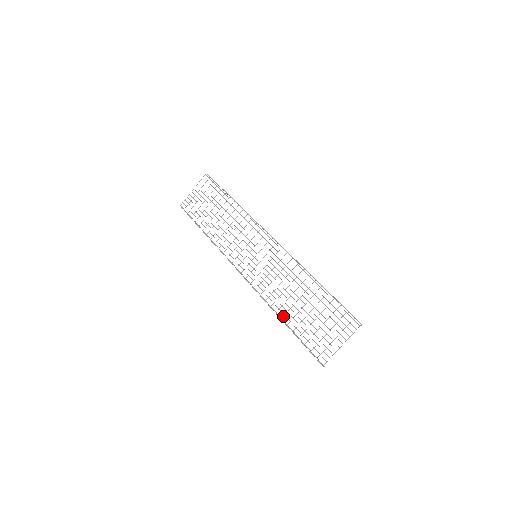
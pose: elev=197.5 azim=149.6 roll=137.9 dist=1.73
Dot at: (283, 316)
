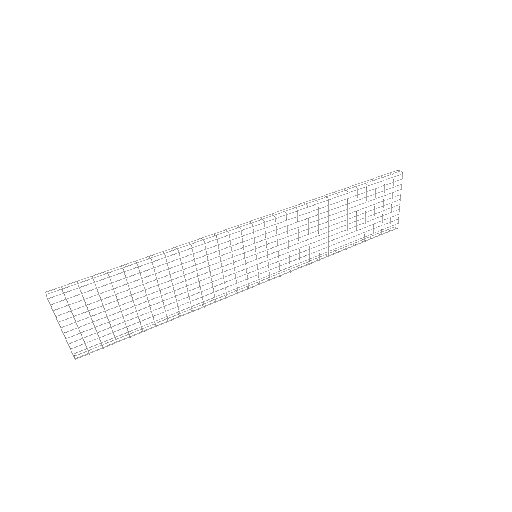
Dot at: occluded
